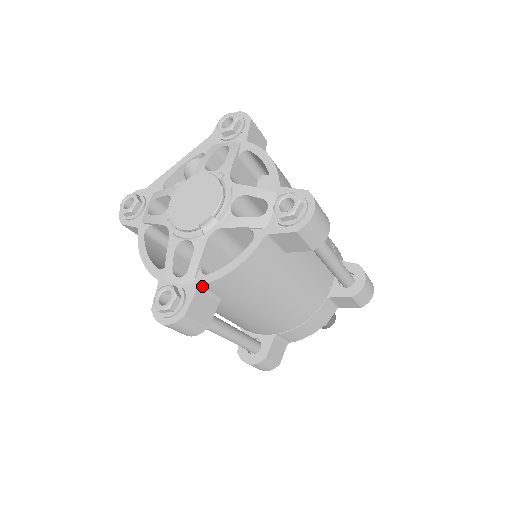
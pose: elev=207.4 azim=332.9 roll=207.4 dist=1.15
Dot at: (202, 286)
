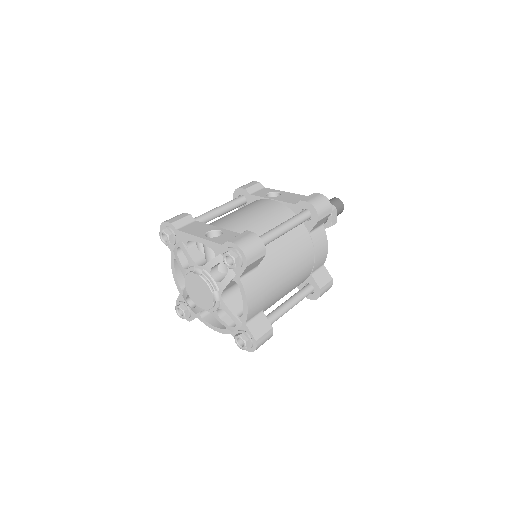
Dot at: (199, 317)
